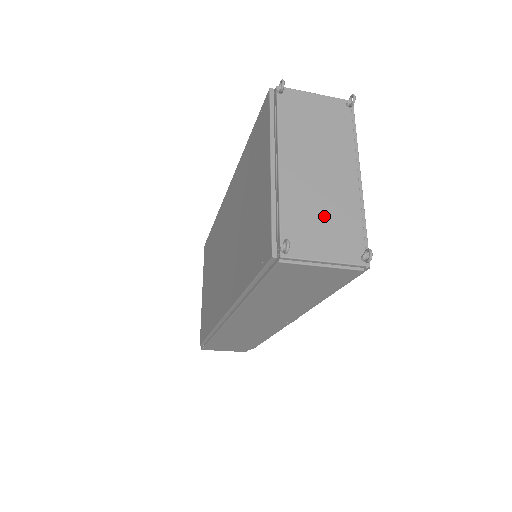
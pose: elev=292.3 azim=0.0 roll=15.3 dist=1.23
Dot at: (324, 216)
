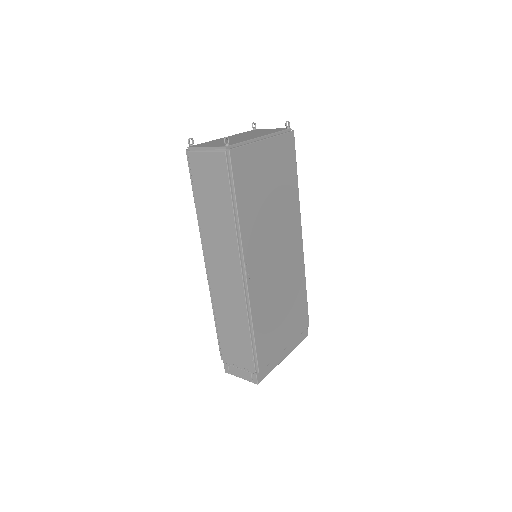
Dot at: occluded
